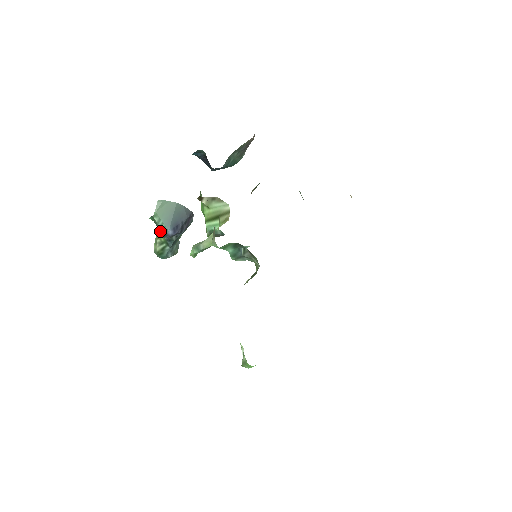
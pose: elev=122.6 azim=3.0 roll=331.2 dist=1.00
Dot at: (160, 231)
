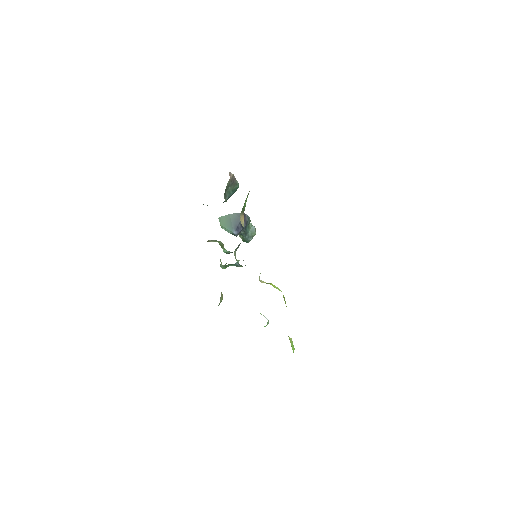
Dot at: occluded
